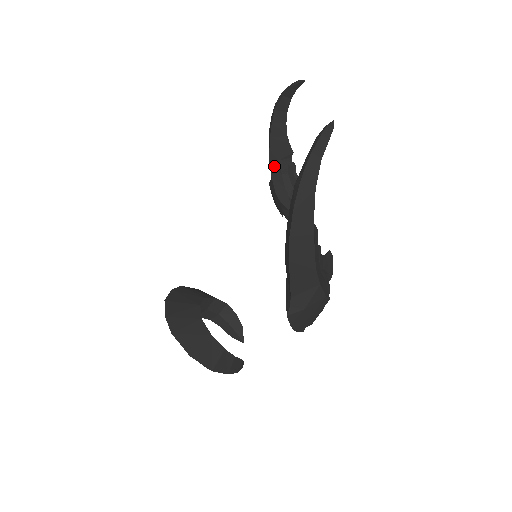
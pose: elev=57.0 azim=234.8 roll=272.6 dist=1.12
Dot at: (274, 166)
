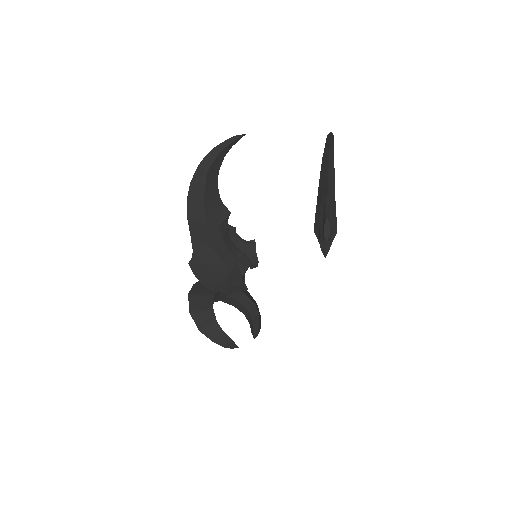
Dot at: (318, 203)
